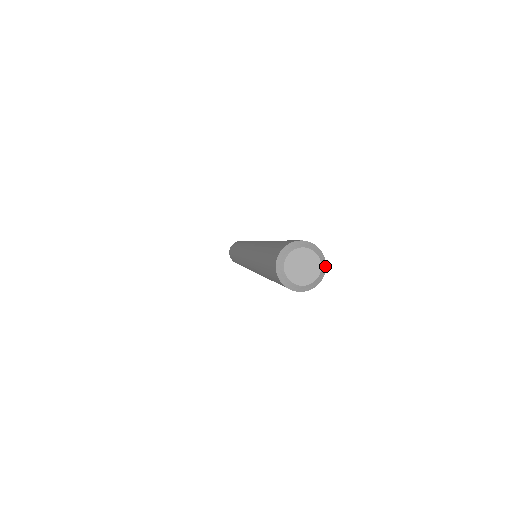
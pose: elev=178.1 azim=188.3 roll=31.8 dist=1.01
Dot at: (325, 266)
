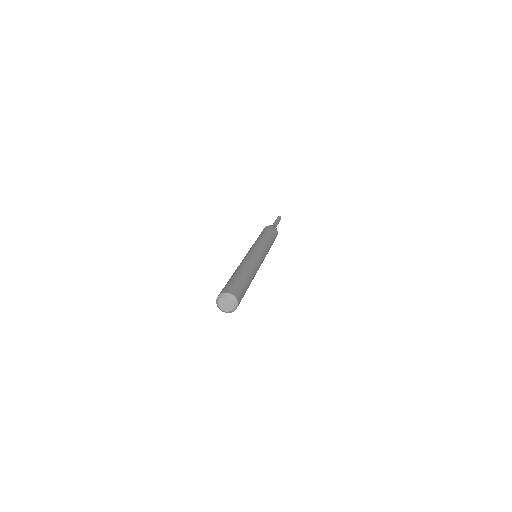
Dot at: (237, 302)
